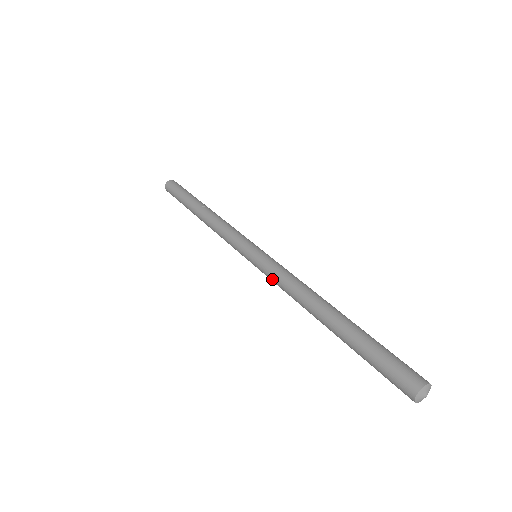
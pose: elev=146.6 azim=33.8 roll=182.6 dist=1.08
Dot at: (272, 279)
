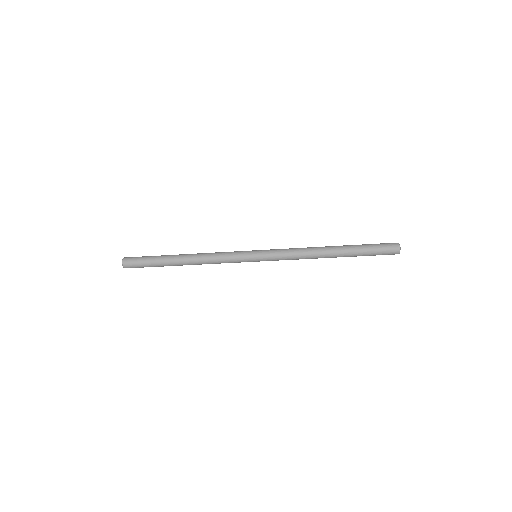
Dot at: (282, 249)
